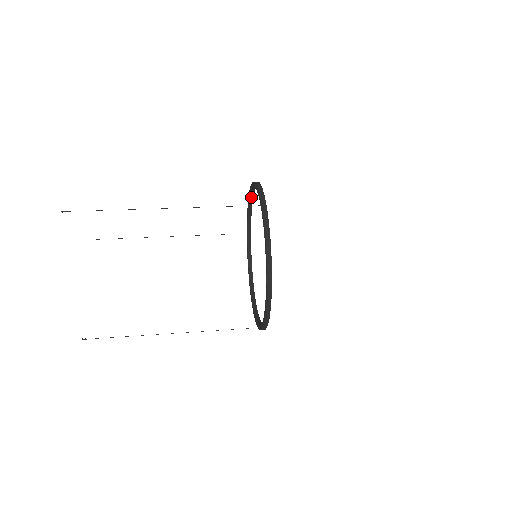
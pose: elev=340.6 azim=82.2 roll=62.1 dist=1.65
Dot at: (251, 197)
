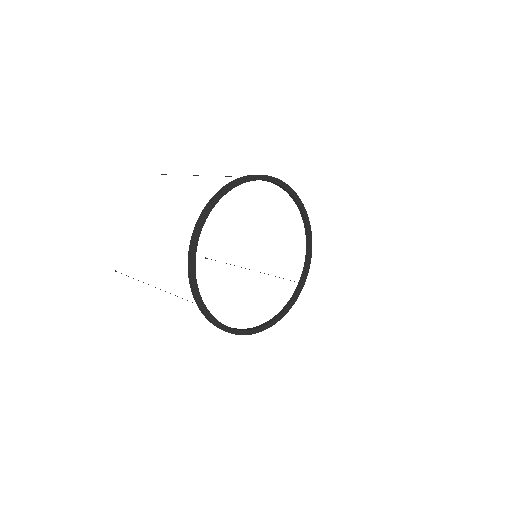
Dot at: (307, 232)
